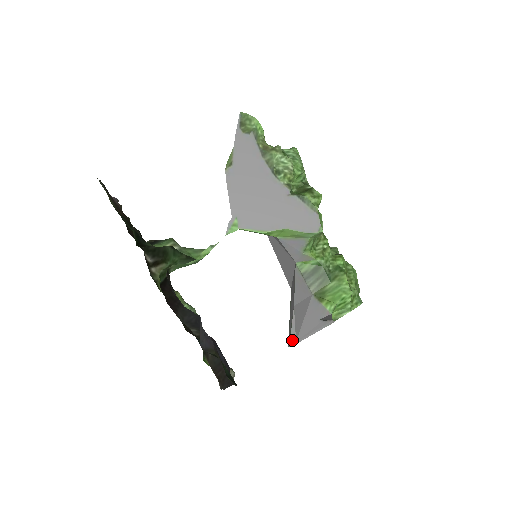
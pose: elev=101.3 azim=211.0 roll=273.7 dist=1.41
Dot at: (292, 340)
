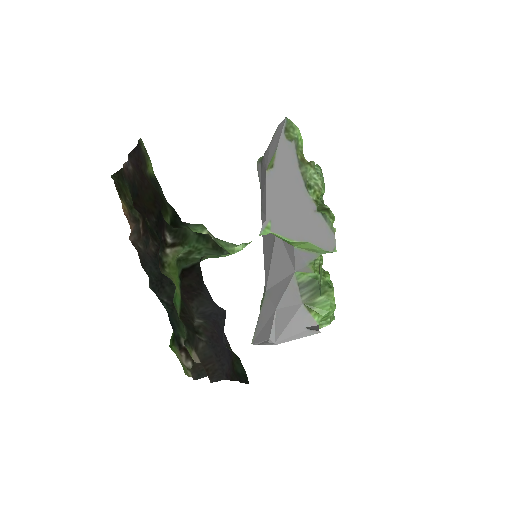
Dot at: (271, 341)
